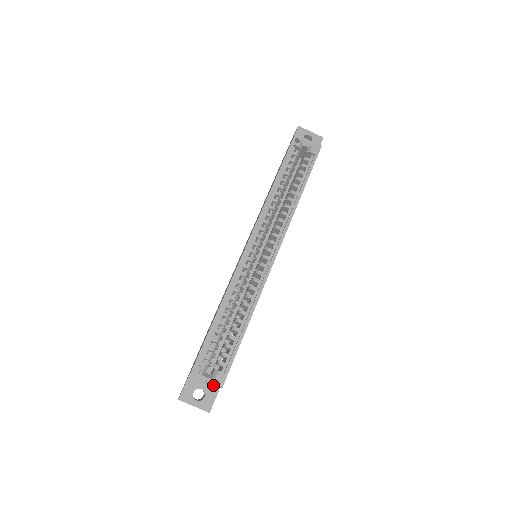
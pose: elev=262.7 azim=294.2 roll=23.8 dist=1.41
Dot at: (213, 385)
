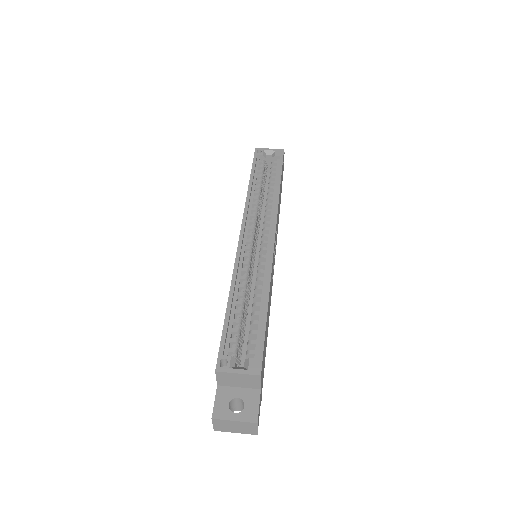
Dot at: (251, 389)
